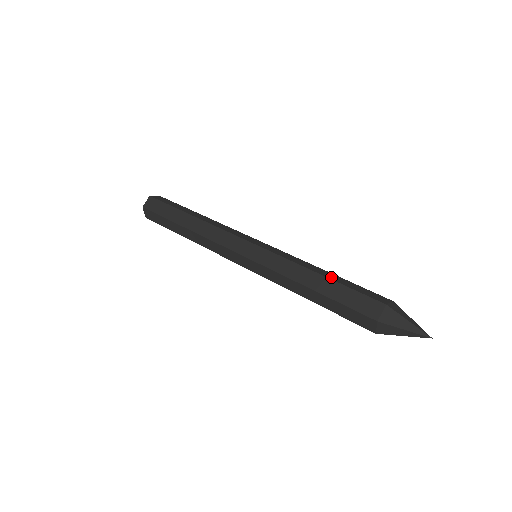
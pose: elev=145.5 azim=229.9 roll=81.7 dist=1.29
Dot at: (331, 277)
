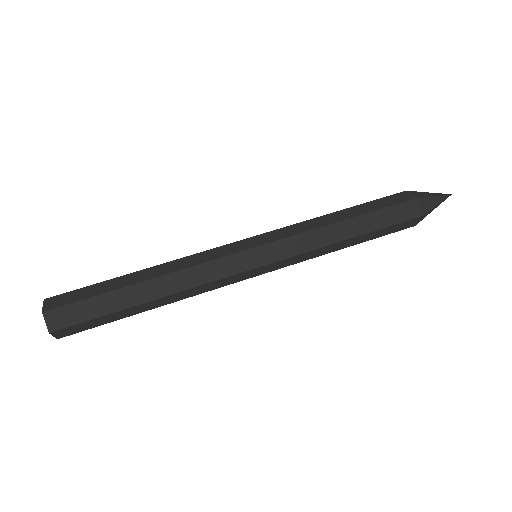
Dot at: (354, 214)
